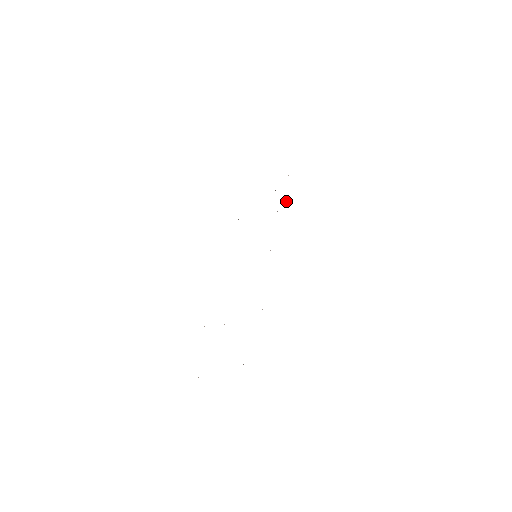
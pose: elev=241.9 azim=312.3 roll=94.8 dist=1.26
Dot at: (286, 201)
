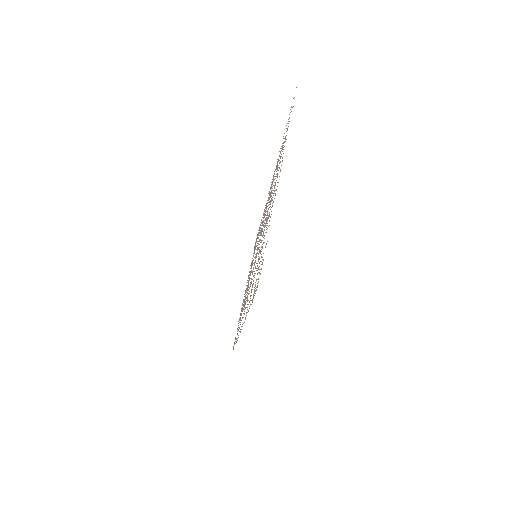
Dot at: occluded
